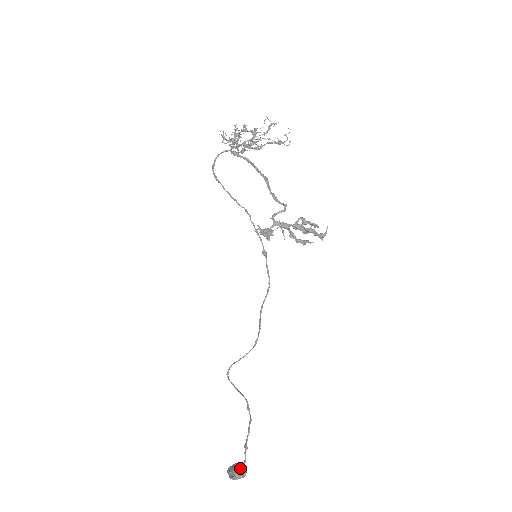
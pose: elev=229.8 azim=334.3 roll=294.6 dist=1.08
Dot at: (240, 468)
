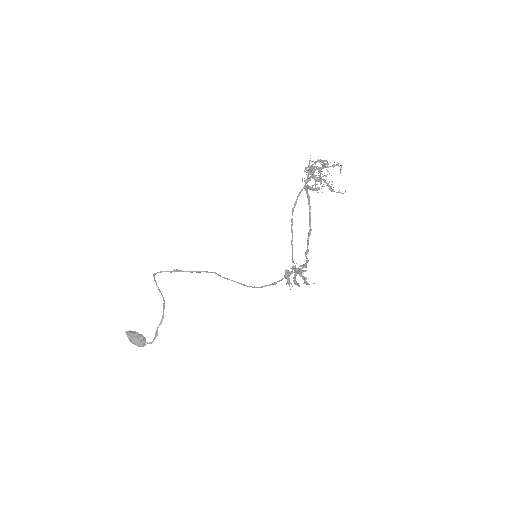
Dot at: (145, 343)
